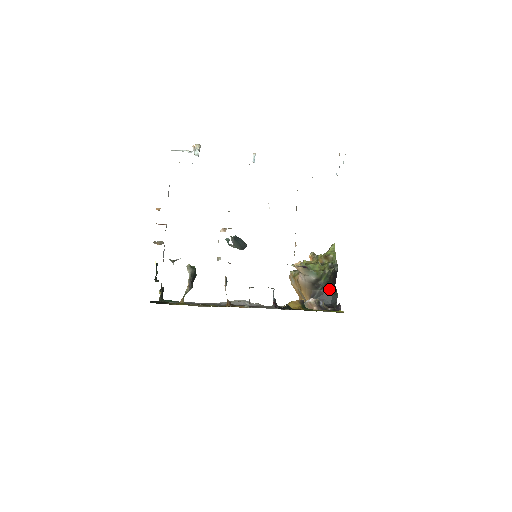
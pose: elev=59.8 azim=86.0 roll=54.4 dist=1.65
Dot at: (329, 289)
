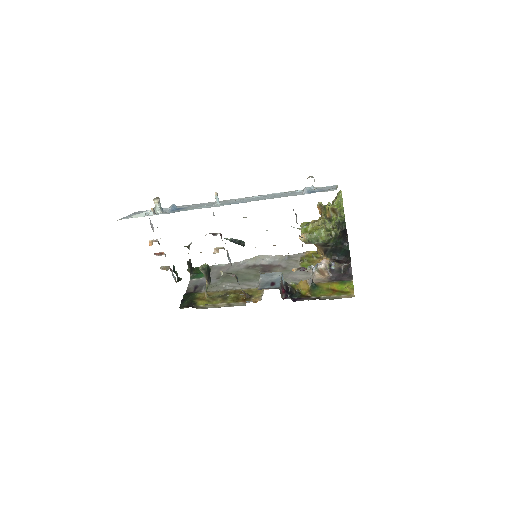
Dot at: (340, 245)
